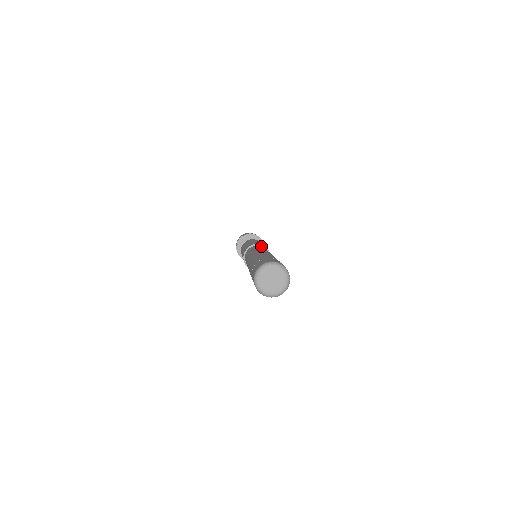
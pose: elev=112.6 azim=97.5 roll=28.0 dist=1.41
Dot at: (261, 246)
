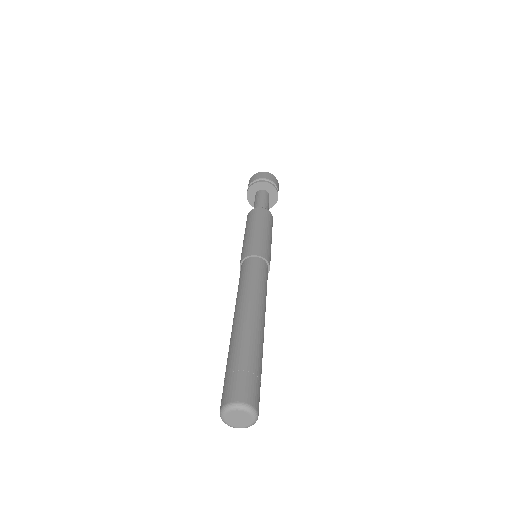
Dot at: (261, 260)
